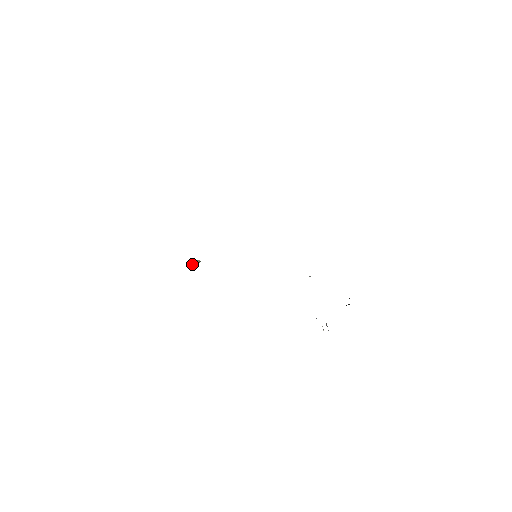
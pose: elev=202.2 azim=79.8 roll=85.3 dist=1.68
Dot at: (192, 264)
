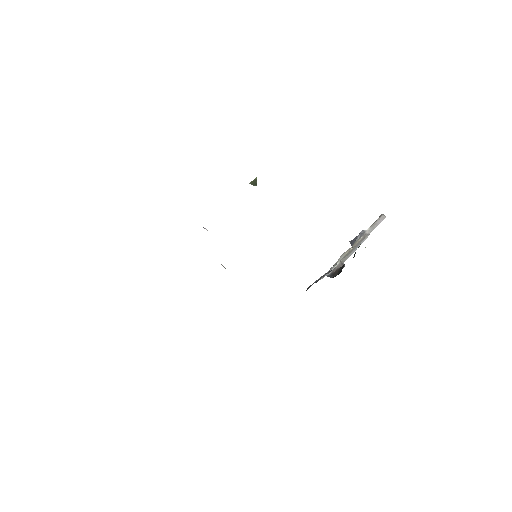
Dot at: occluded
